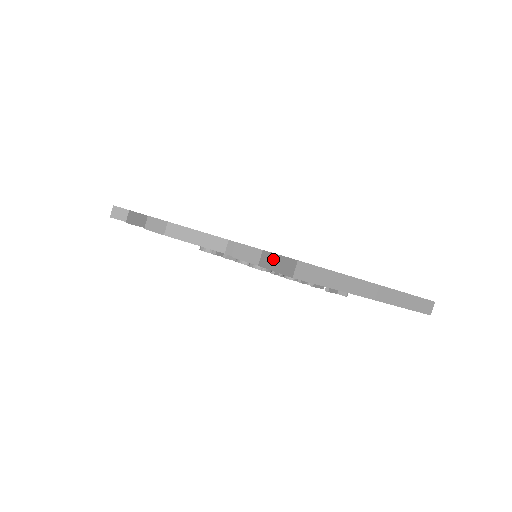
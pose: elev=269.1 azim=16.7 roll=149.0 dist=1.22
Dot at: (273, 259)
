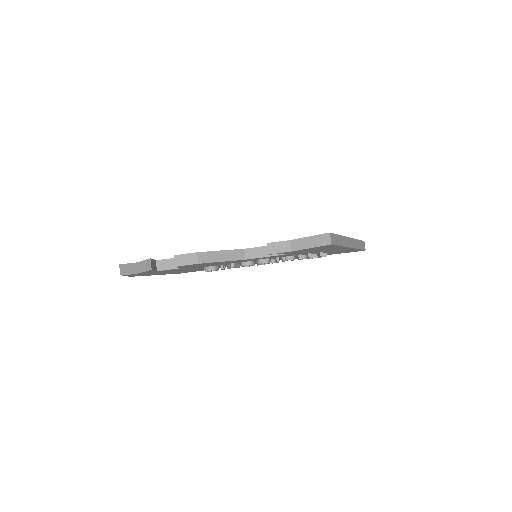
Dot at: (305, 241)
